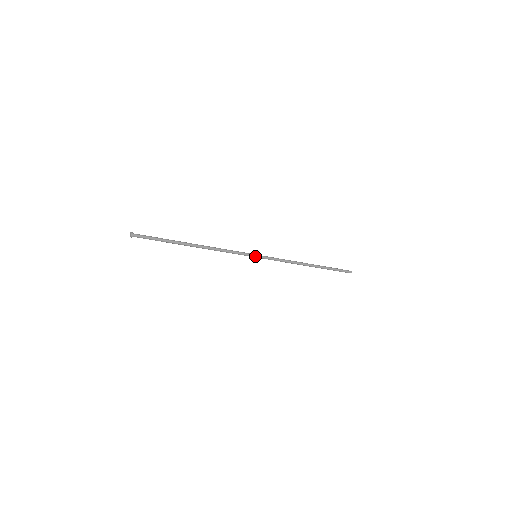
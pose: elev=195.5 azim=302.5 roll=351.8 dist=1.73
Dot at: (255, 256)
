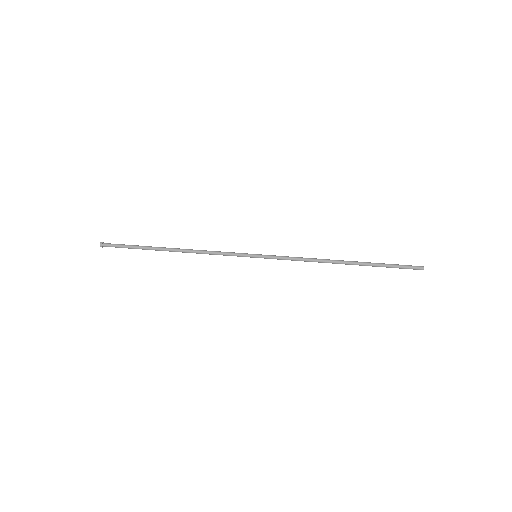
Dot at: (254, 257)
